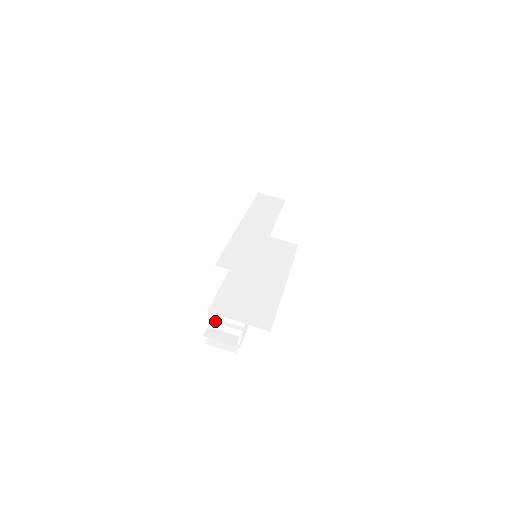
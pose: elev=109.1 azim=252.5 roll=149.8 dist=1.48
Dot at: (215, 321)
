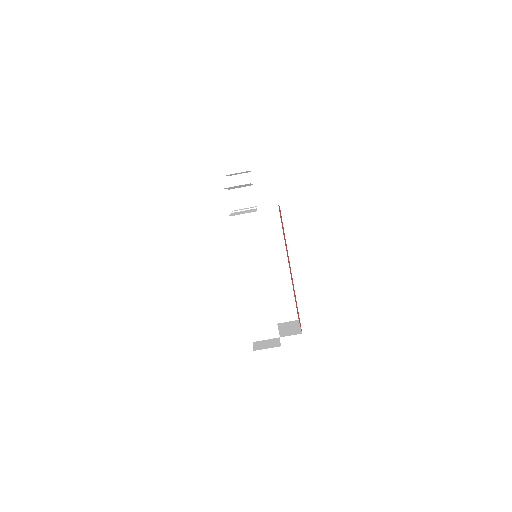
Dot at: occluded
